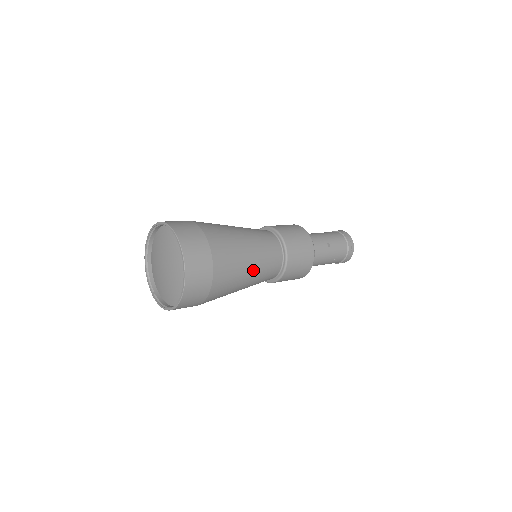
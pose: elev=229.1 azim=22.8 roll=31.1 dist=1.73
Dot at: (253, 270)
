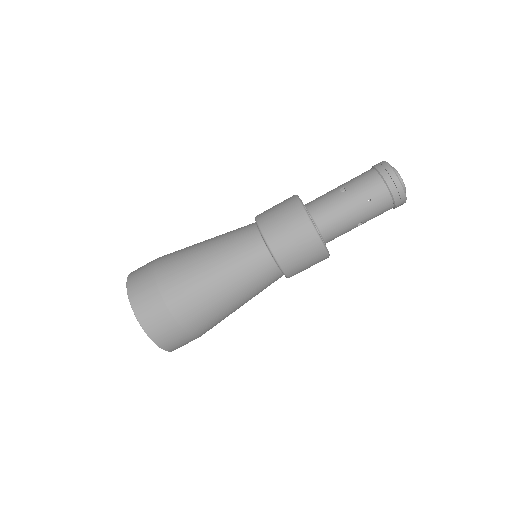
Dot at: (217, 265)
